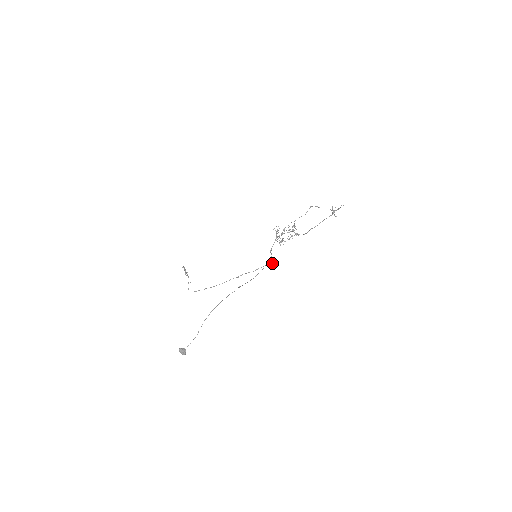
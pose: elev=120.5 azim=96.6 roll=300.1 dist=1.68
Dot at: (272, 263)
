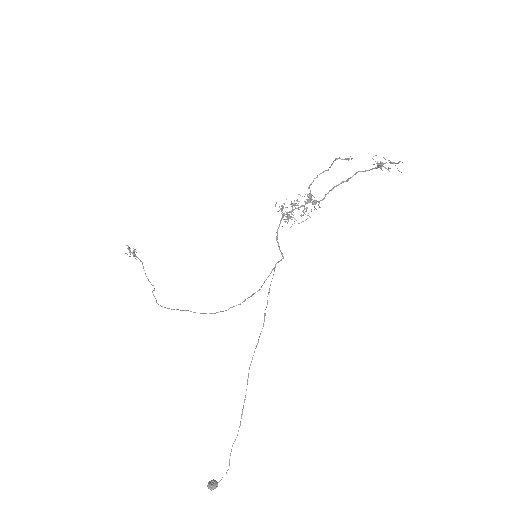
Dot at: (282, 256)
